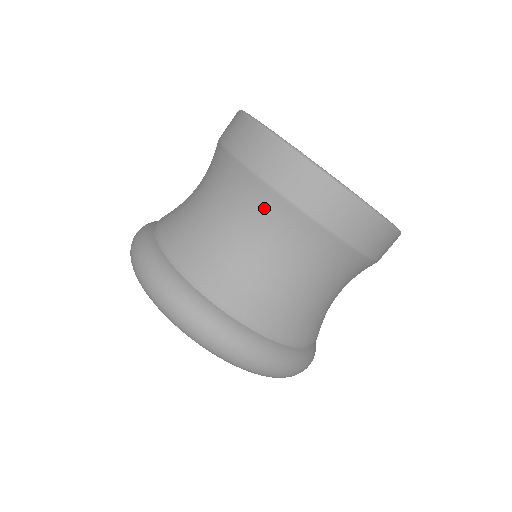
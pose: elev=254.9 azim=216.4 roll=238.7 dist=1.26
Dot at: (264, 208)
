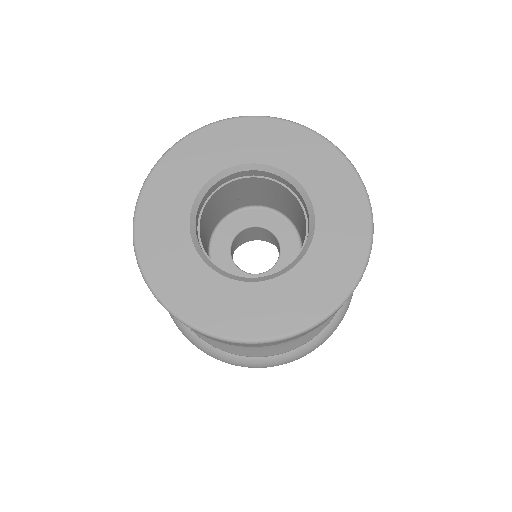
Dot at: occluded
